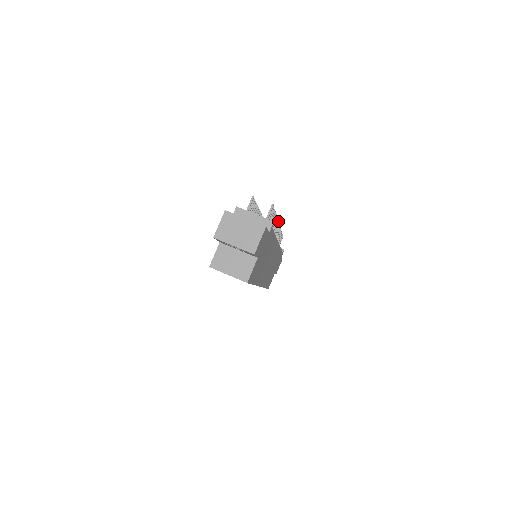
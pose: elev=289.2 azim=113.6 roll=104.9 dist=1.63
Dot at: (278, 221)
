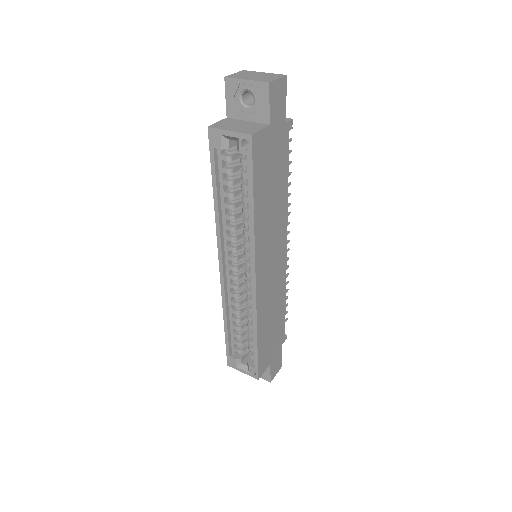
Dot at: occluded
